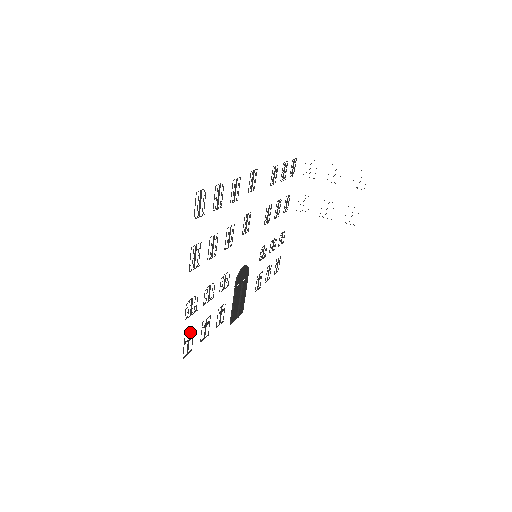
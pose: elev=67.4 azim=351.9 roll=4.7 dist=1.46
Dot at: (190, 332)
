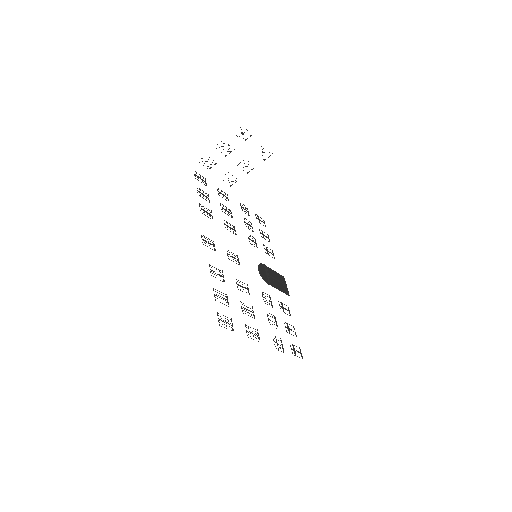
Dot at: occluded
